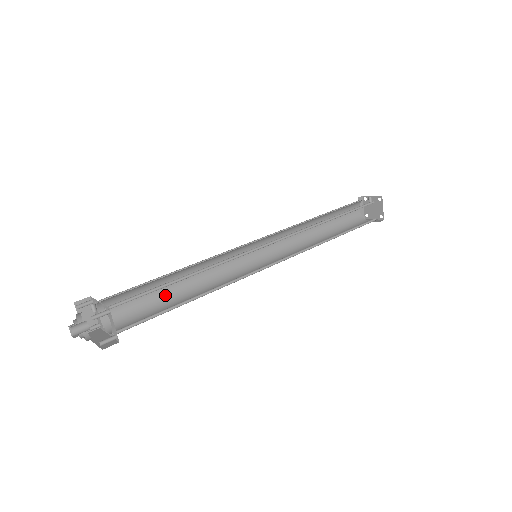
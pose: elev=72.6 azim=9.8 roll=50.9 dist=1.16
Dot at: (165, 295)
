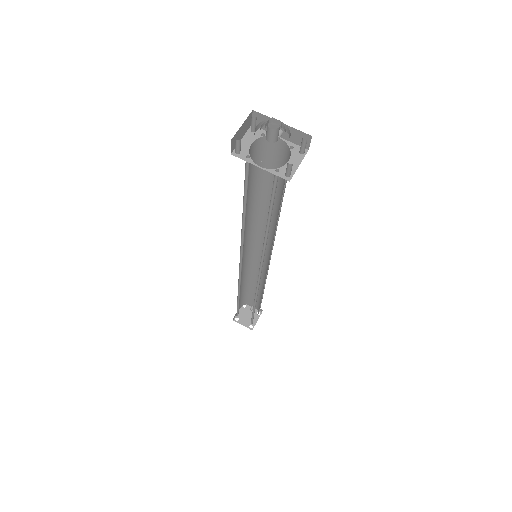
Dot at: (246, 201)
